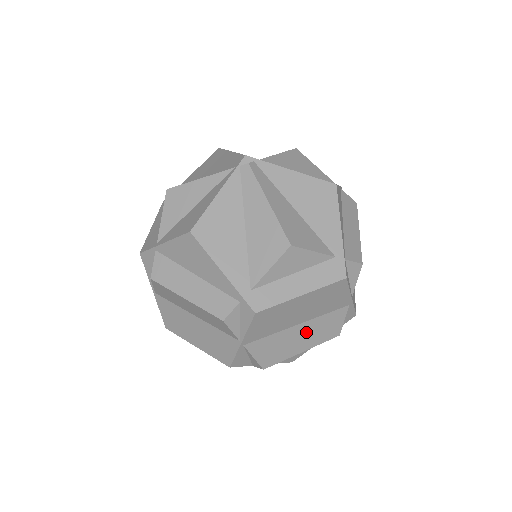
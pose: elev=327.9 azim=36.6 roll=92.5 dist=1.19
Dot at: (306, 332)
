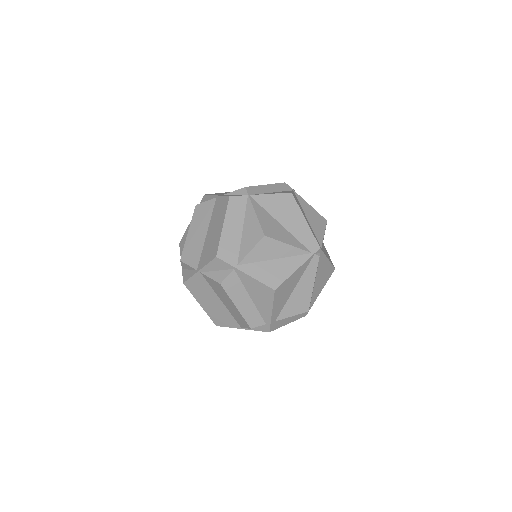
Dot at: occluded
